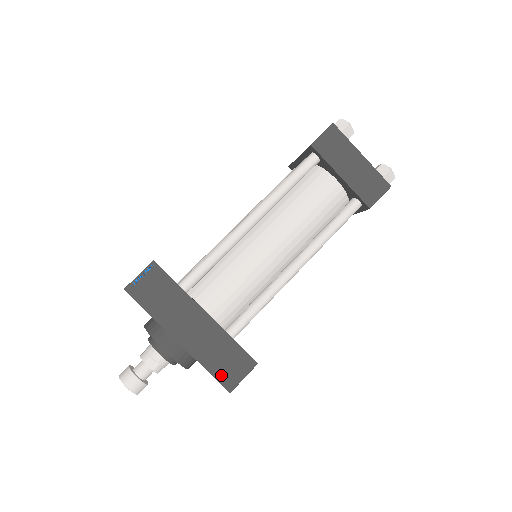
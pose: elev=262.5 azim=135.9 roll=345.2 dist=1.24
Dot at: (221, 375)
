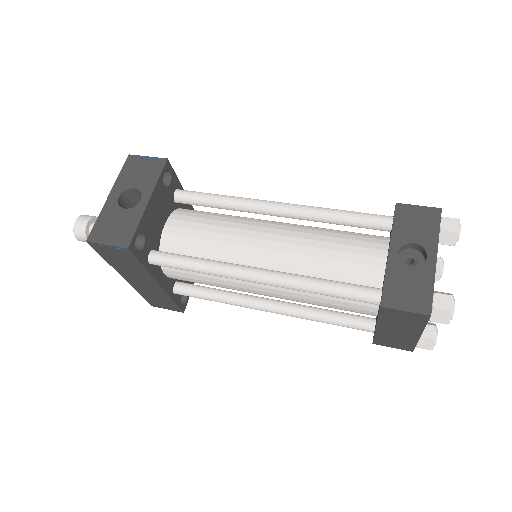
Dot at: (150, 301)
